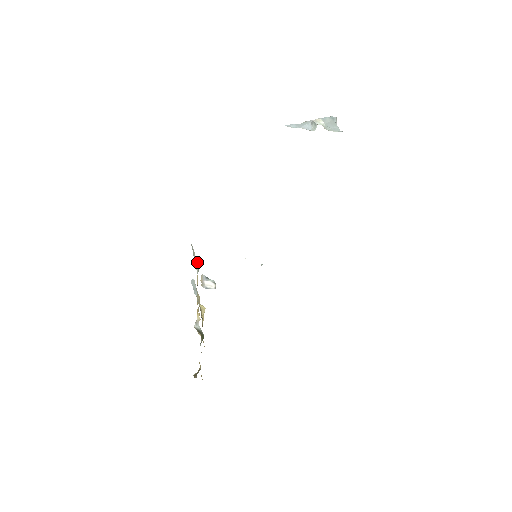
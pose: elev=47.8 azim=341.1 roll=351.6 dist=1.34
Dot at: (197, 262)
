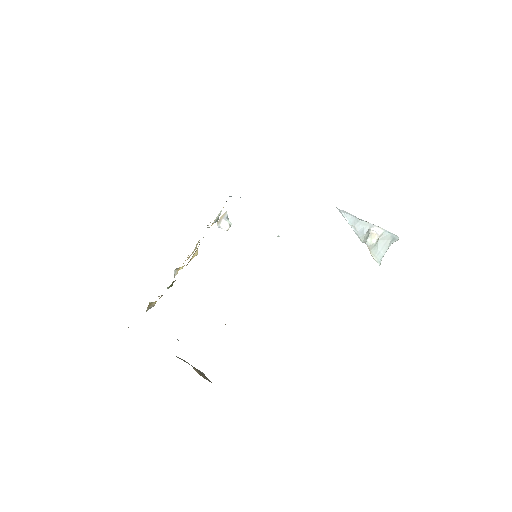
Dot at: occluded
